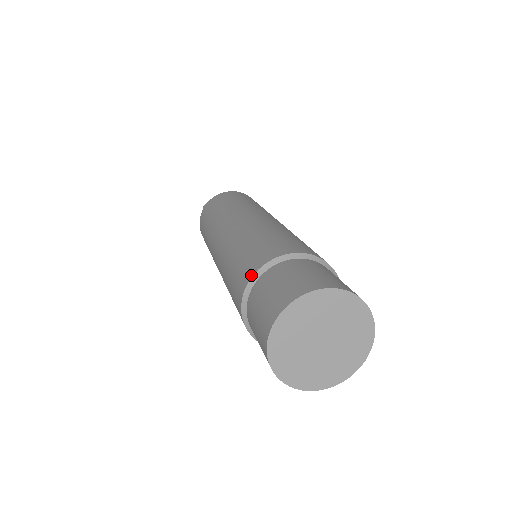
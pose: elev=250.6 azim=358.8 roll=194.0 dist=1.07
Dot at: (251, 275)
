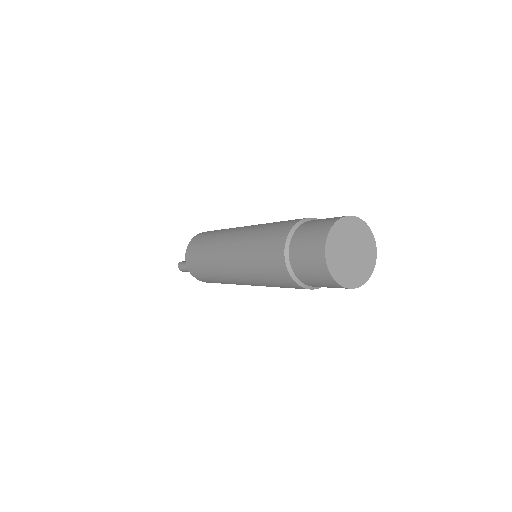
Dot at: (288, 275)
